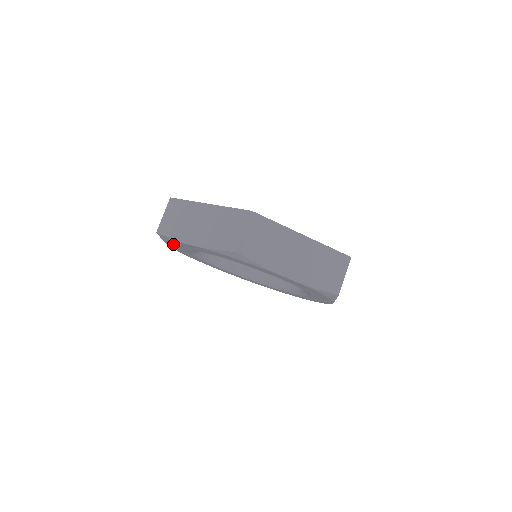
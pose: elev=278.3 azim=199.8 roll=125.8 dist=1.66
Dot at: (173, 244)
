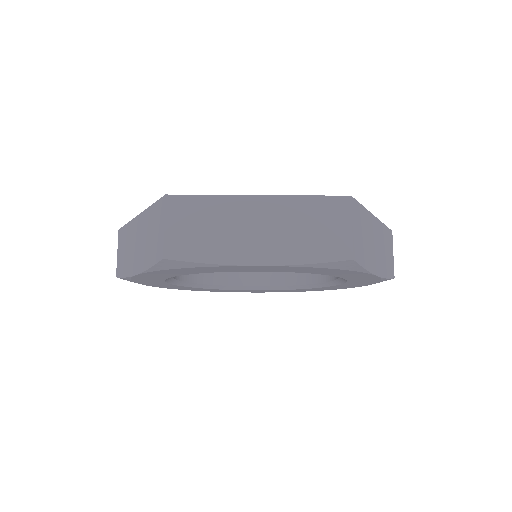
Dot at: (173, 271)
